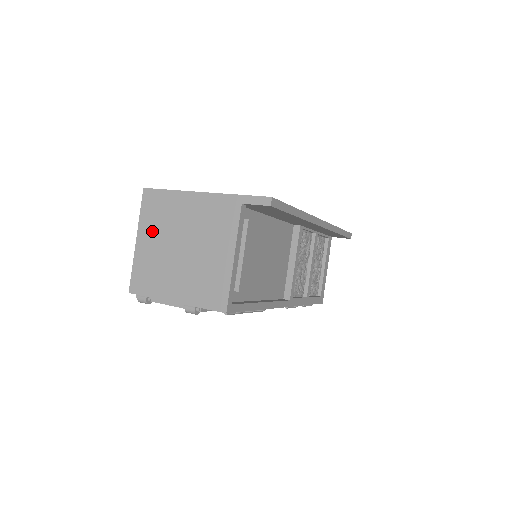
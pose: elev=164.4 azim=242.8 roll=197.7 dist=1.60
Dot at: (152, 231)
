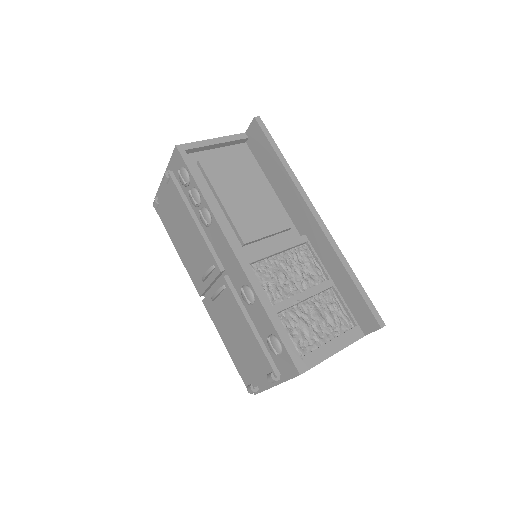
Dot at: occluded
